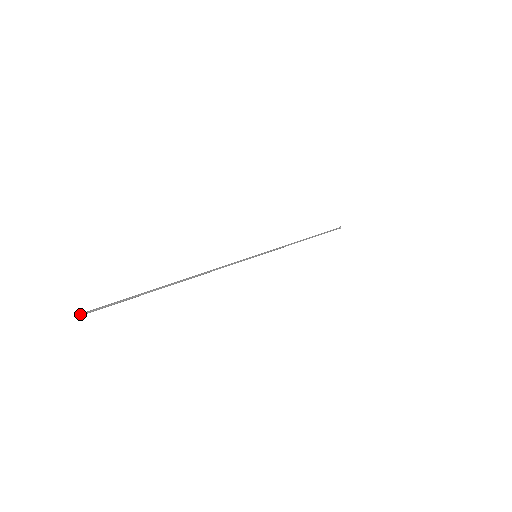
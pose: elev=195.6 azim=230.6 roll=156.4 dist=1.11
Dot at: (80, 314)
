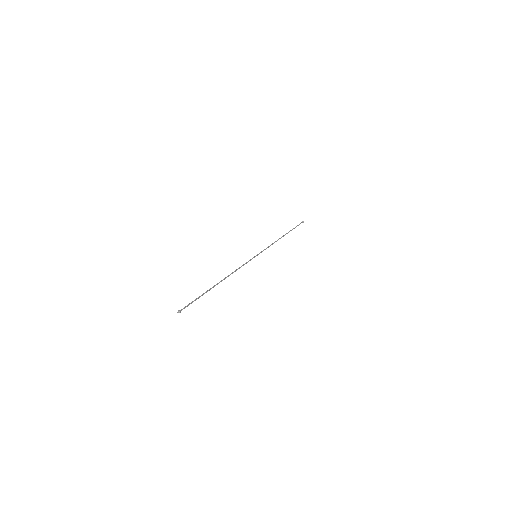
Dot at: (178, 312)
